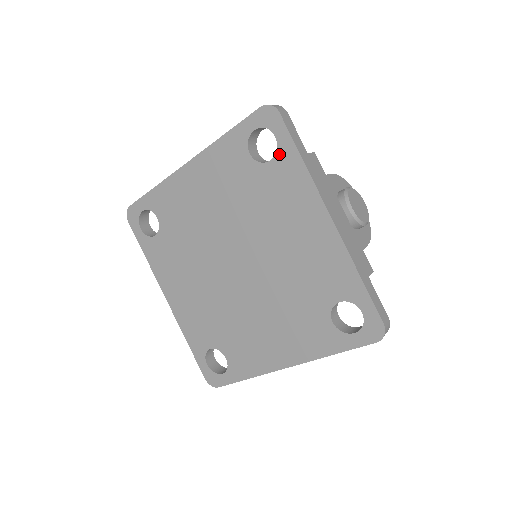
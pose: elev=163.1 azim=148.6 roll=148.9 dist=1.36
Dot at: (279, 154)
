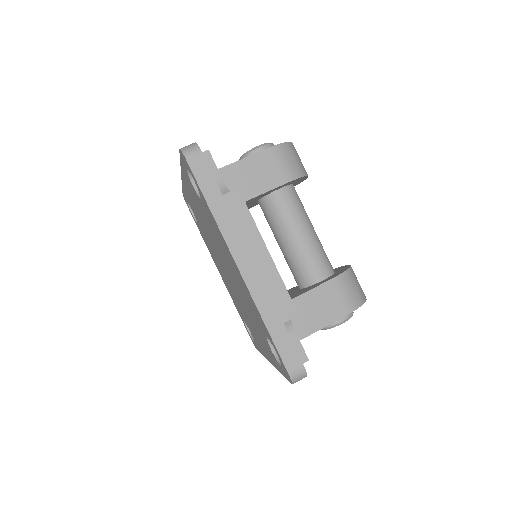
Dot at: (276, 360)
